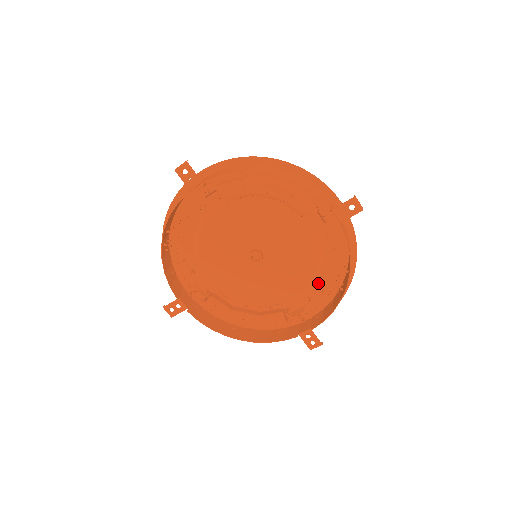
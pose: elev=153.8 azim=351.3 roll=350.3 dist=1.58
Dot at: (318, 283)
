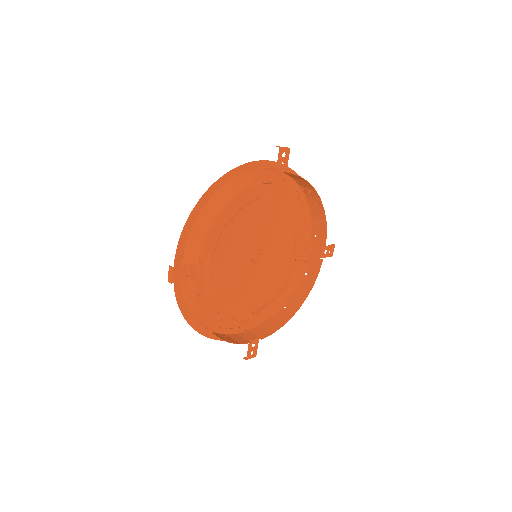
Dot at: (297, 220)
